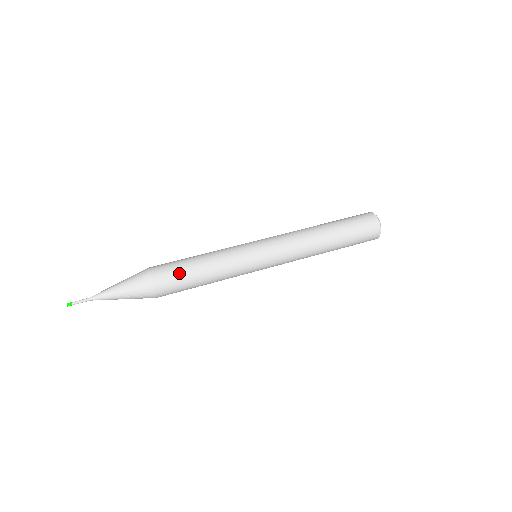
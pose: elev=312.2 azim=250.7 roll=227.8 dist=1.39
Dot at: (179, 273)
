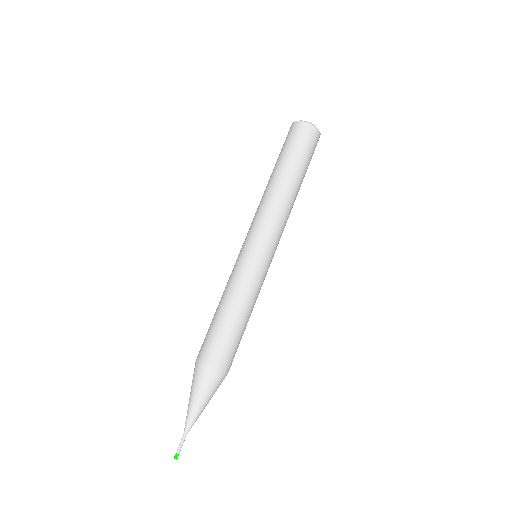
Dot at: (223, 338)
